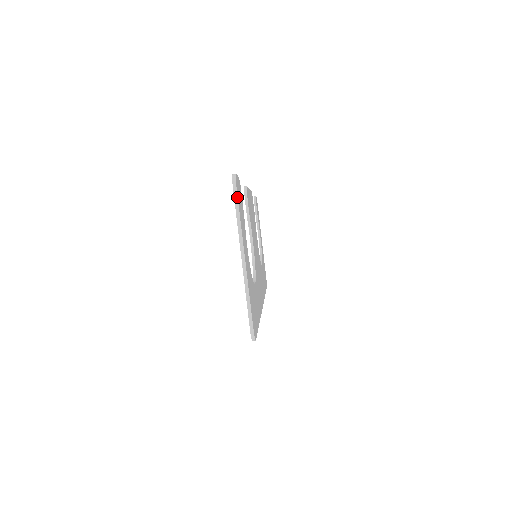
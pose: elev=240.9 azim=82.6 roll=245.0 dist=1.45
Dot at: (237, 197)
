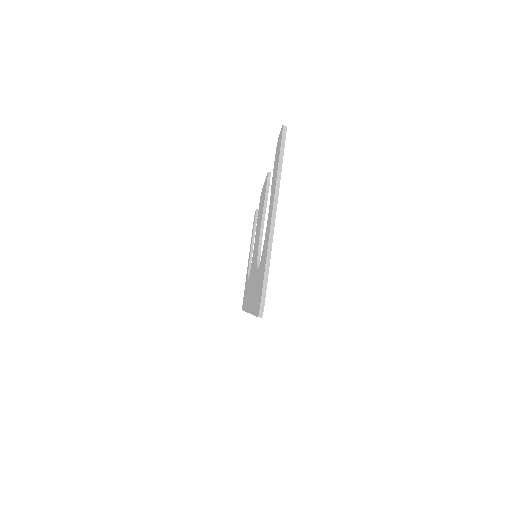
Dot at: (284, 147)
